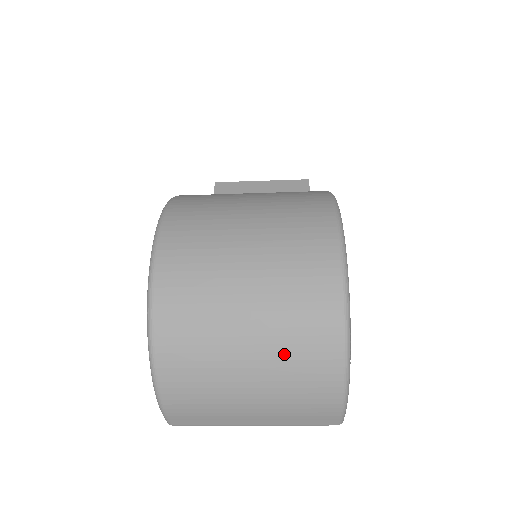
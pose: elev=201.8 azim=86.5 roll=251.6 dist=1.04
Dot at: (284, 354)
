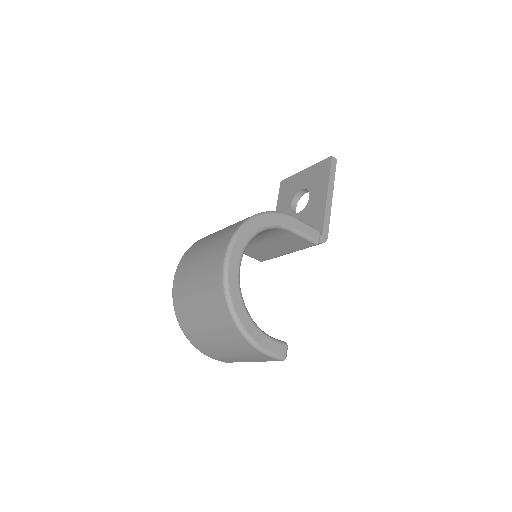
Dot at: (220, 331)
